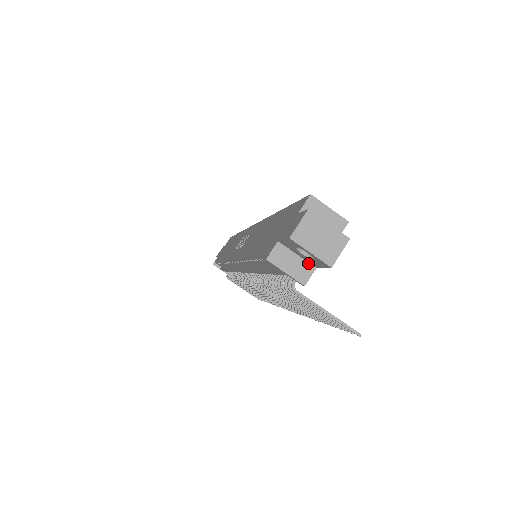
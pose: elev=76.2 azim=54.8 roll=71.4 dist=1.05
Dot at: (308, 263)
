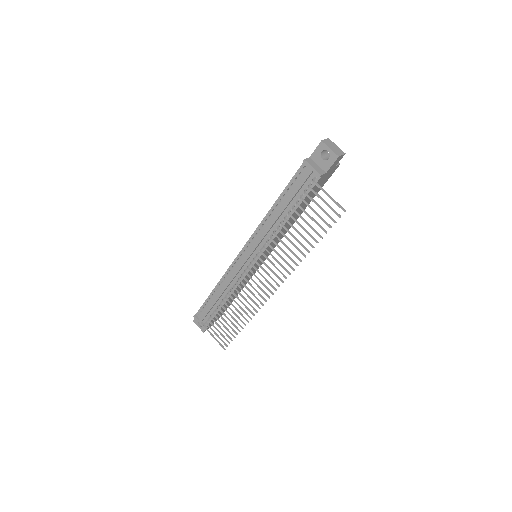
Dot at: (322, 170)
